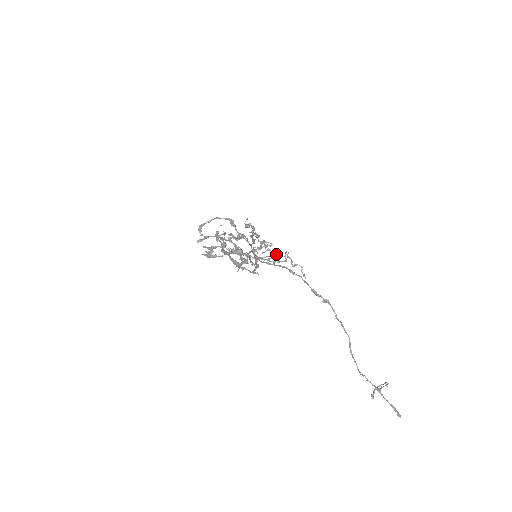
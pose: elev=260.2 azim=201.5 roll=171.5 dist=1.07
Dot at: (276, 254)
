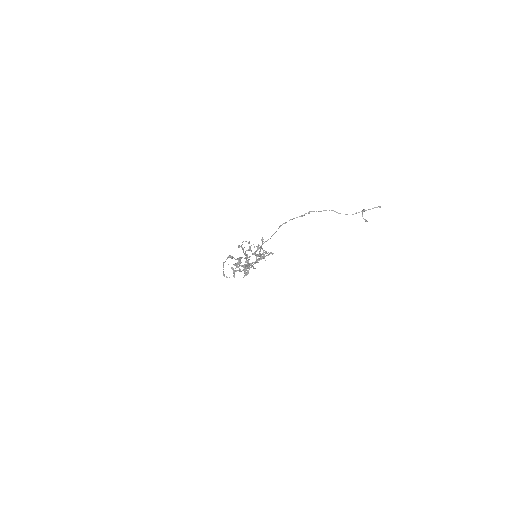
Dot at: occluded
